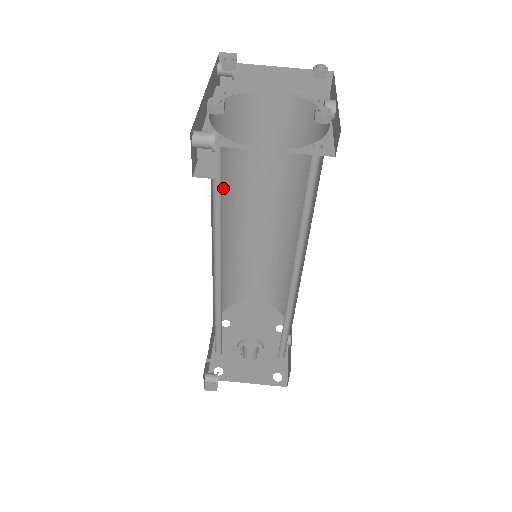
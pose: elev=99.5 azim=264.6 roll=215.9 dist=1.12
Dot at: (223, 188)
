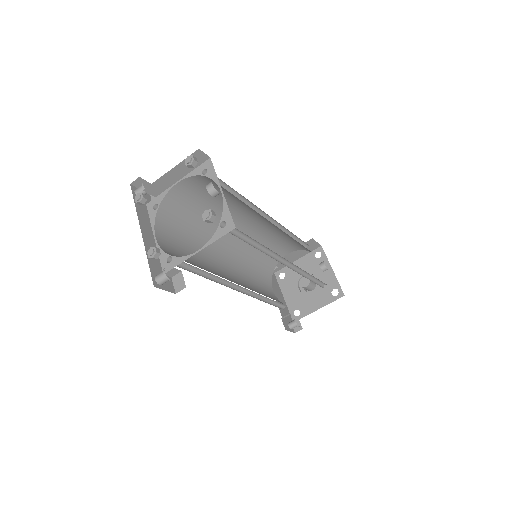
Dot at: (203, 240)
